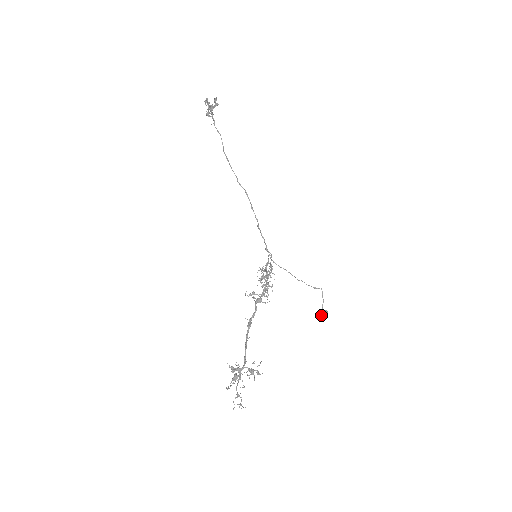
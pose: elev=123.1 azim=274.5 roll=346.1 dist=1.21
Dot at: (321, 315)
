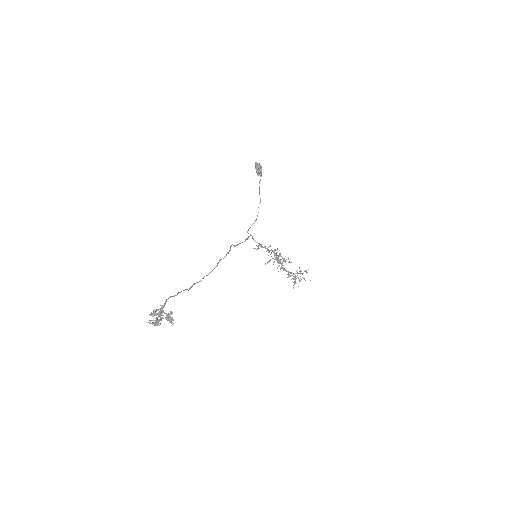
Dot at: occluded
